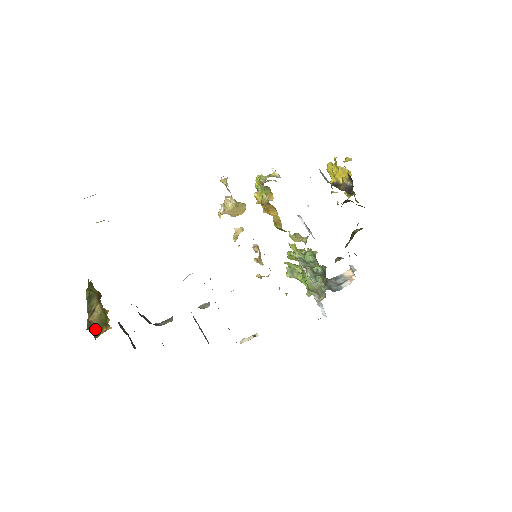
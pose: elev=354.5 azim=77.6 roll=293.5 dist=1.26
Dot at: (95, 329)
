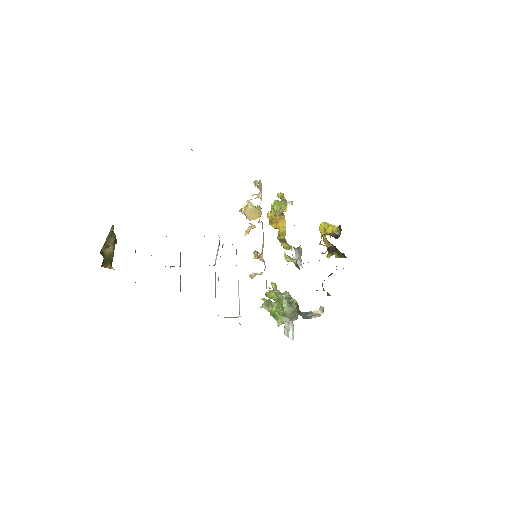
Dot at: (105, 259)
